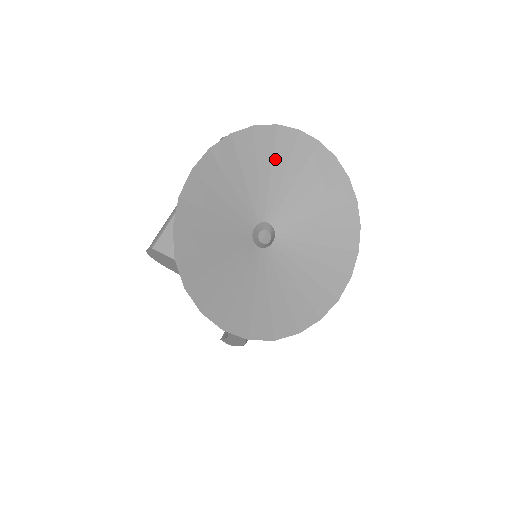
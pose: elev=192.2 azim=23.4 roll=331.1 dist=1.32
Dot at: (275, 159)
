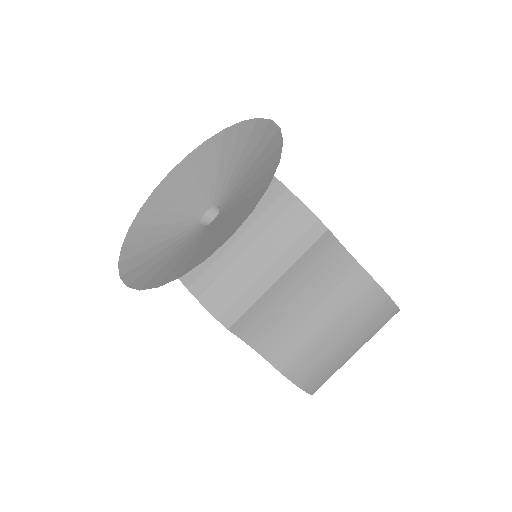
Dot at: (235, 150)
